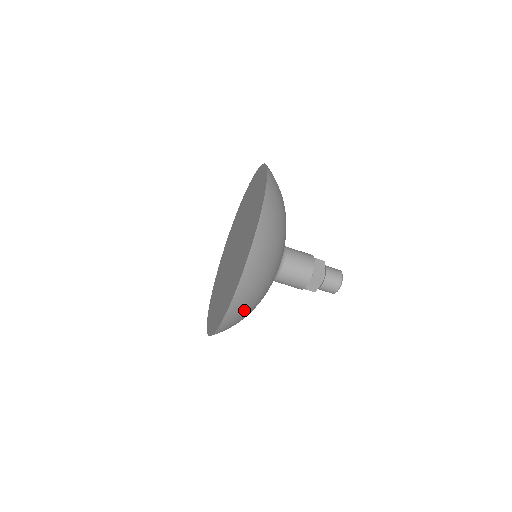
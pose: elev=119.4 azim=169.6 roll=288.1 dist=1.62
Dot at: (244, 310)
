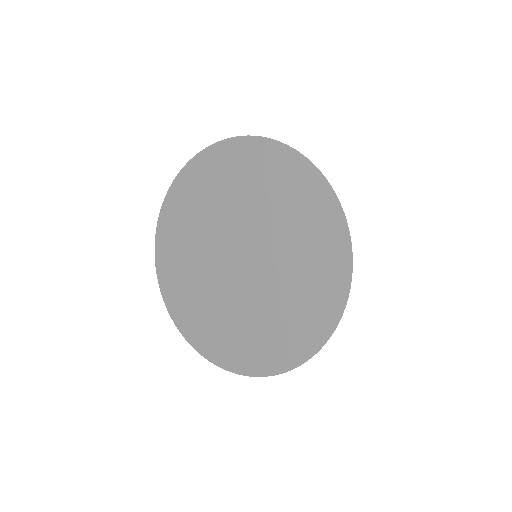
Dot at: occluded
